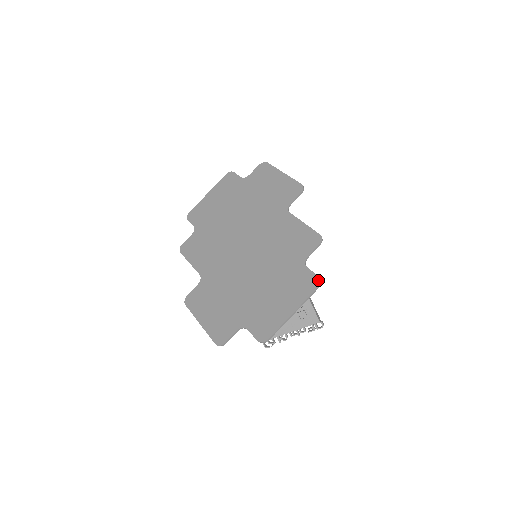
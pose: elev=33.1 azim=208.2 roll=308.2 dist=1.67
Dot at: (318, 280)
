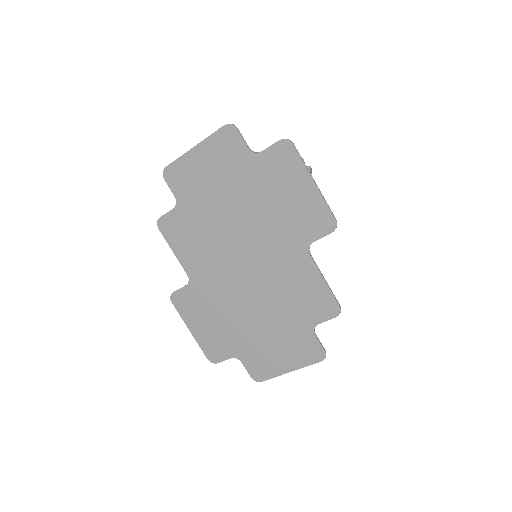
Dot at: (324, 355)
